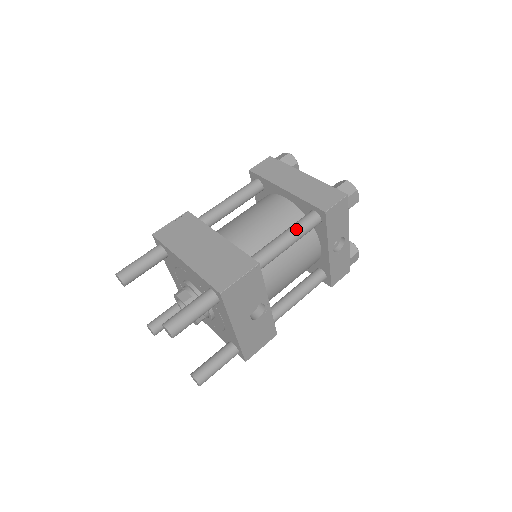
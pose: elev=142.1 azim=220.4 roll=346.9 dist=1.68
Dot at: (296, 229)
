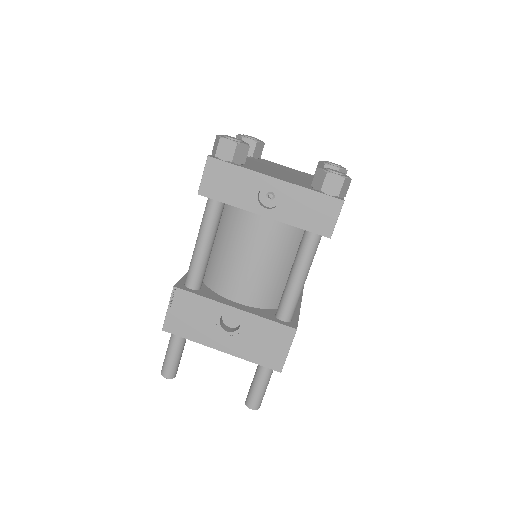
Dot at: (200, 227)
